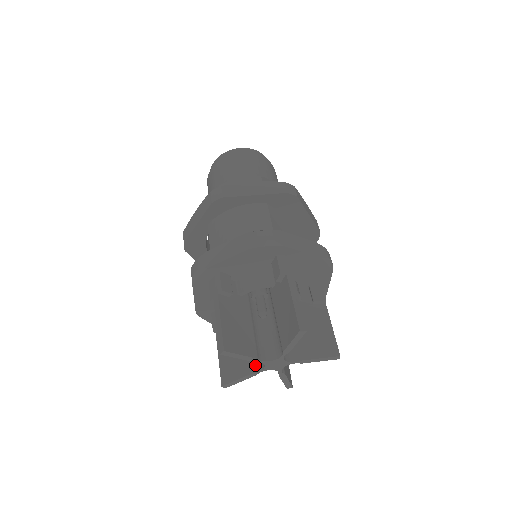
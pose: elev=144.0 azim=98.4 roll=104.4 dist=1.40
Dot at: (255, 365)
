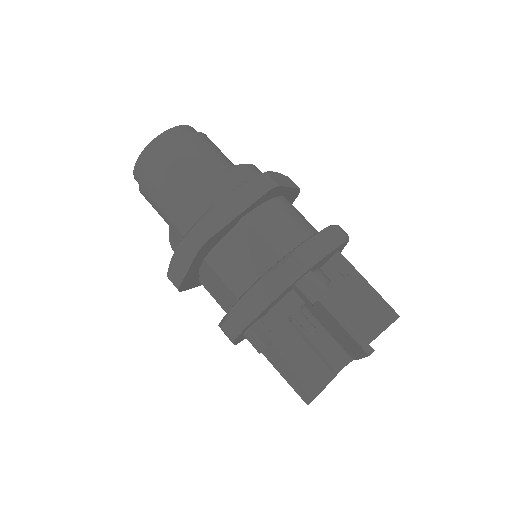
Dot at: (332, 368)
